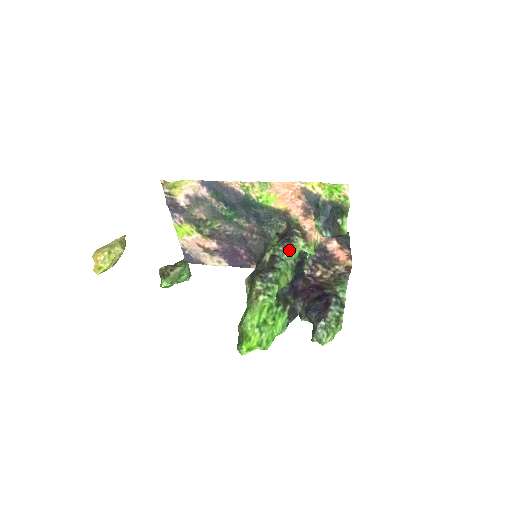
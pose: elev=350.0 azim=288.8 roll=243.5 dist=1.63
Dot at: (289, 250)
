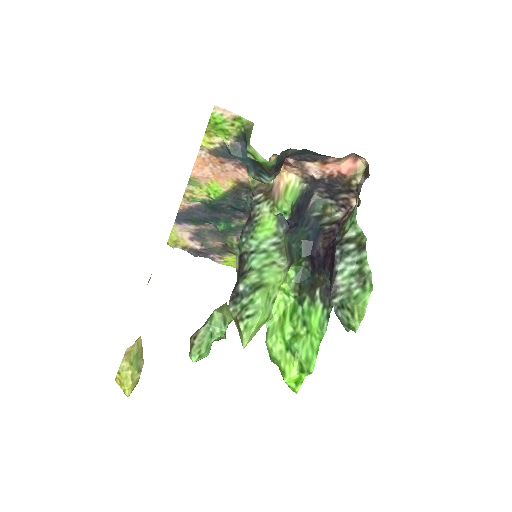
Dot at: (253, 233)
